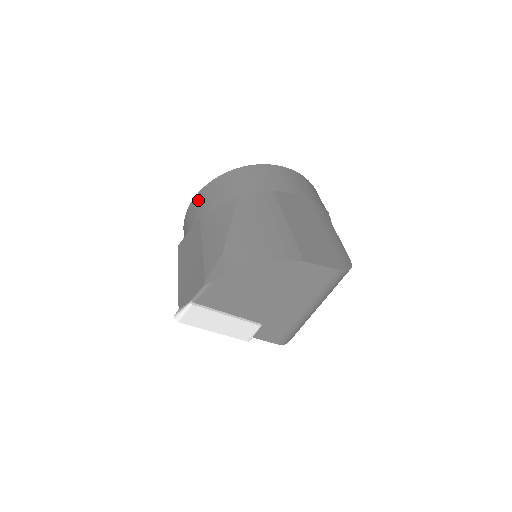
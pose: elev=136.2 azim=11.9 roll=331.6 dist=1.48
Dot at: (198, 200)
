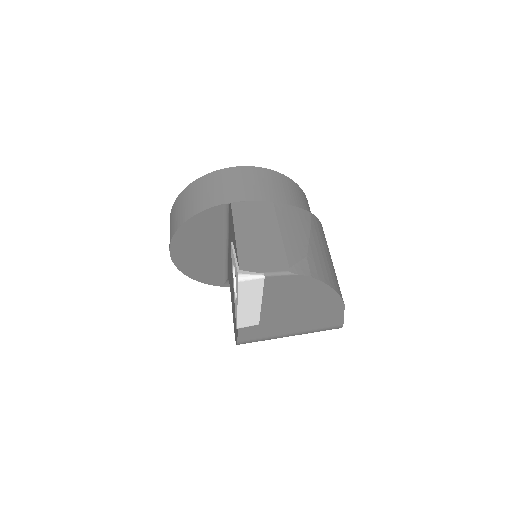
Dot at: (247, 173)
